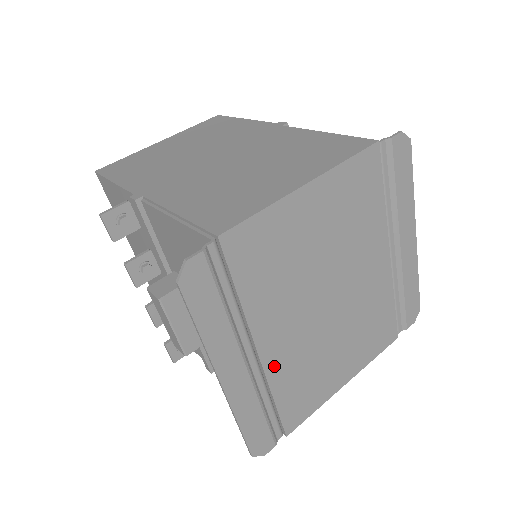
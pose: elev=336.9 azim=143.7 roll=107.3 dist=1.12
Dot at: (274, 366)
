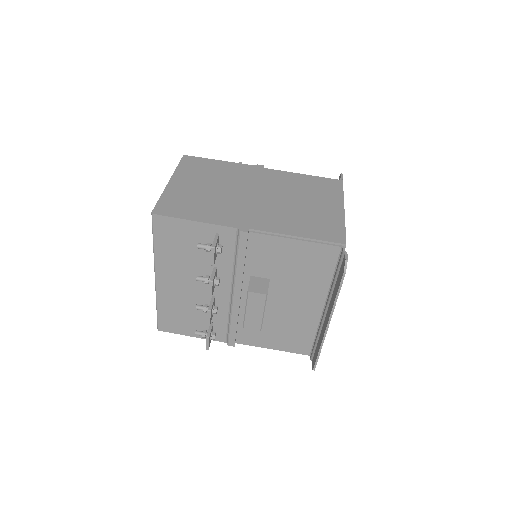
Dot at: occluded
